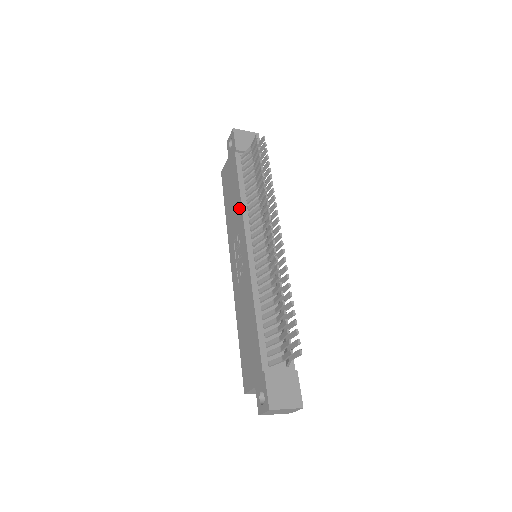
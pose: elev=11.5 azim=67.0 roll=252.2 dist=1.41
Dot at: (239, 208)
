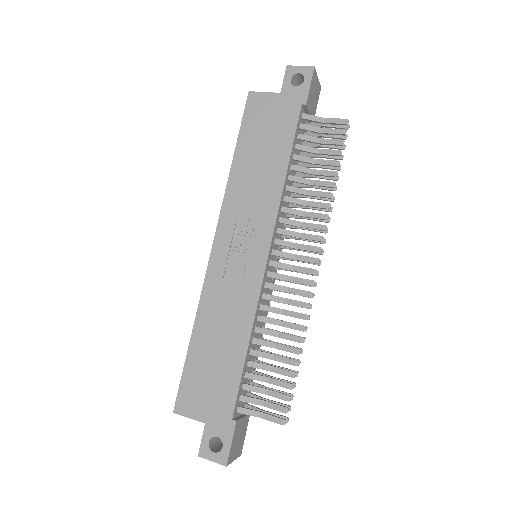
Dot at: (275, 190)
